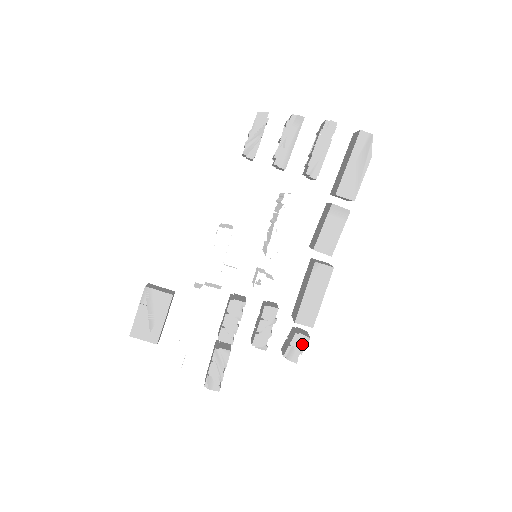
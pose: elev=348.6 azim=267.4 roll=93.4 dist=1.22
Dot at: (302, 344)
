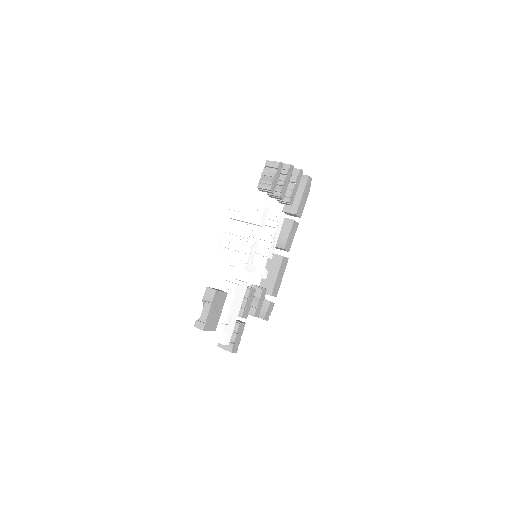
Dot at: (272, 308)
